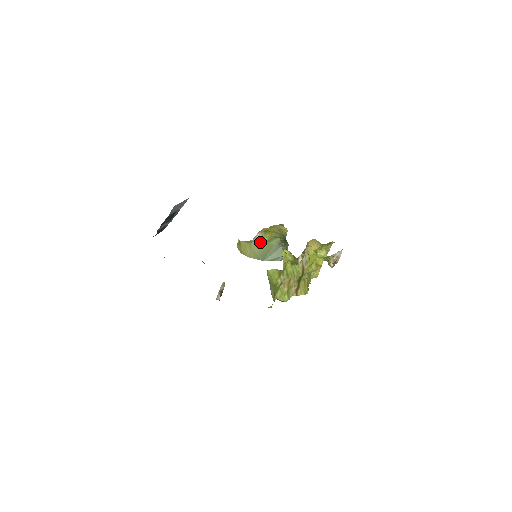
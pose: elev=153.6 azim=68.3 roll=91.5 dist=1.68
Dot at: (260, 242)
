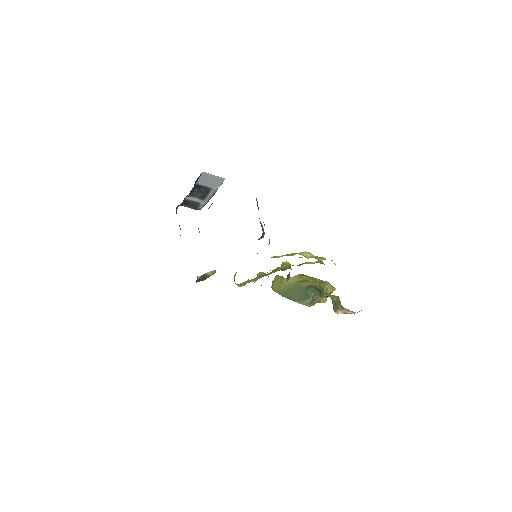
Dot at: (292, 280)
